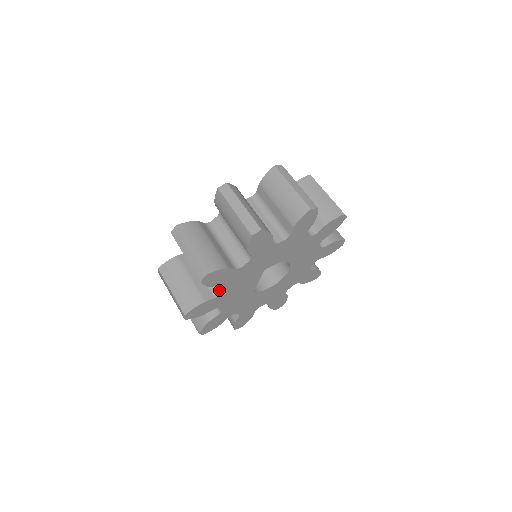
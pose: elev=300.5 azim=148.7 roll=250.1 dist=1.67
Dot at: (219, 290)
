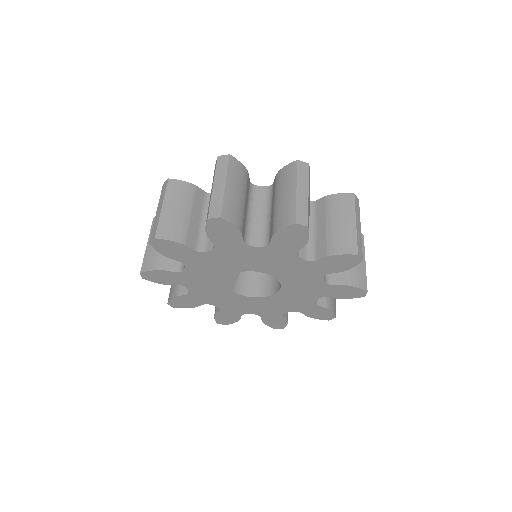
Dot at: (184, 266)
